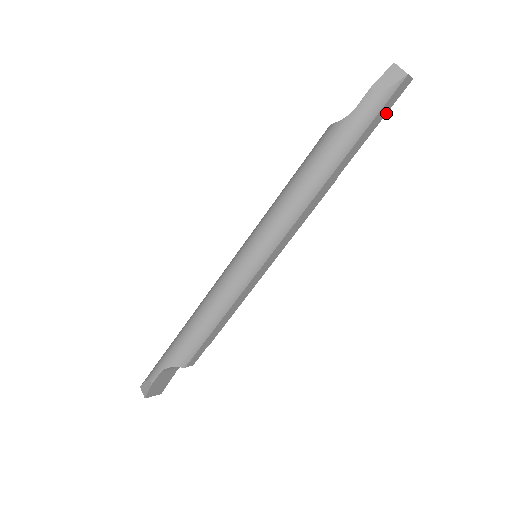
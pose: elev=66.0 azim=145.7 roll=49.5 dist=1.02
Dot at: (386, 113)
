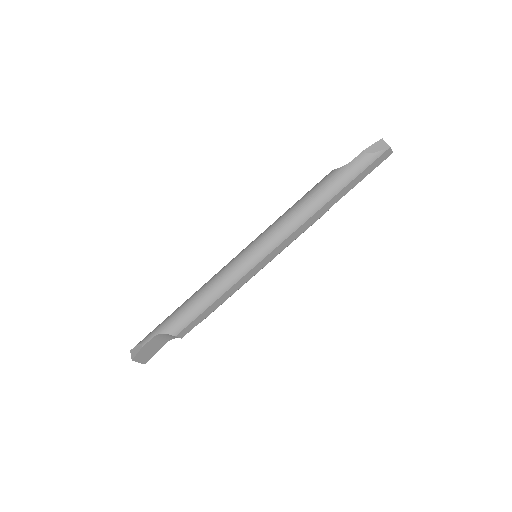
Dot at: occluded
